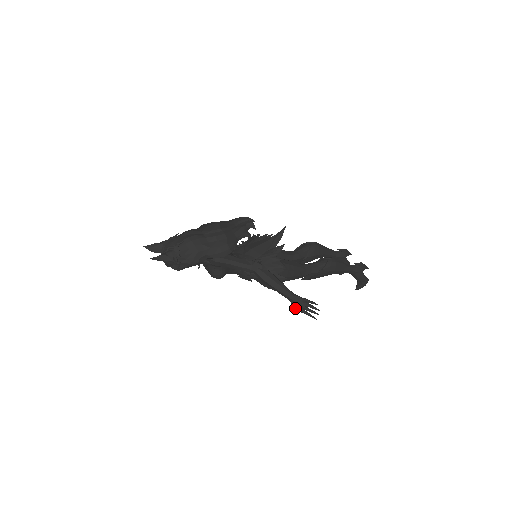
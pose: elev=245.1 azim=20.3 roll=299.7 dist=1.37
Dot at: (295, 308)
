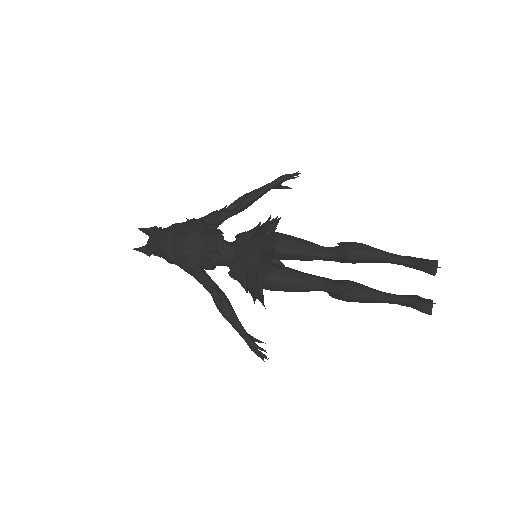
Dot at: occluded
